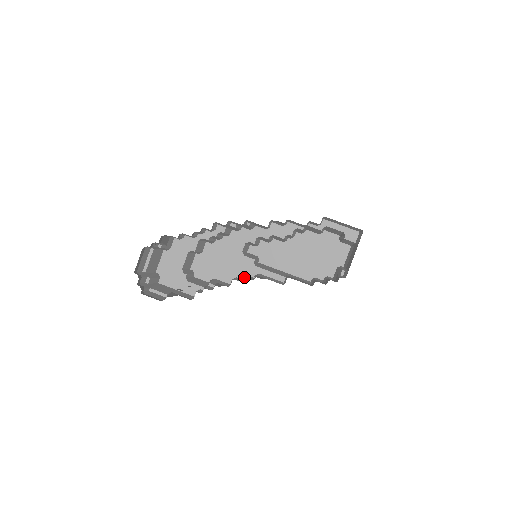
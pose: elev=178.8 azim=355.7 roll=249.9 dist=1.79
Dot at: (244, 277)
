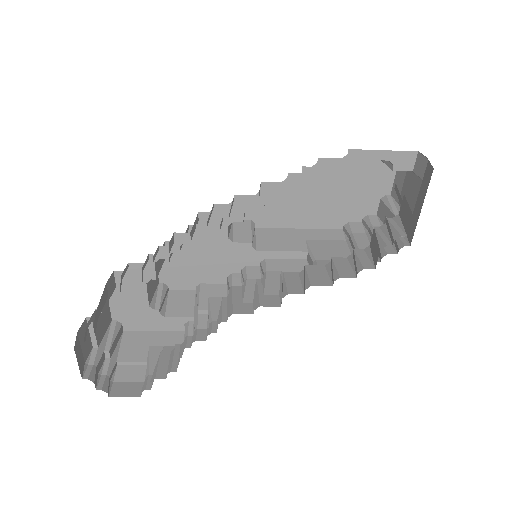
Dot at: (247, 283)
